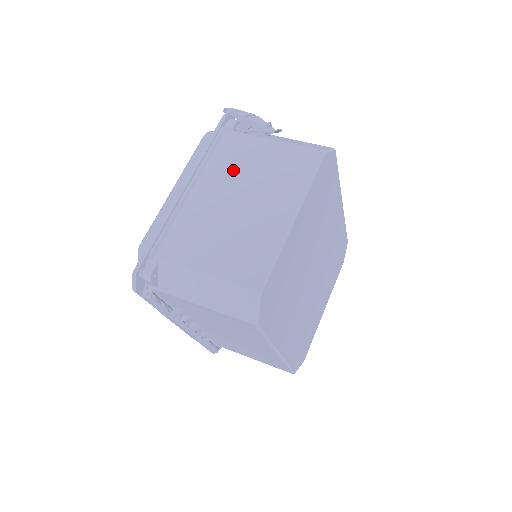
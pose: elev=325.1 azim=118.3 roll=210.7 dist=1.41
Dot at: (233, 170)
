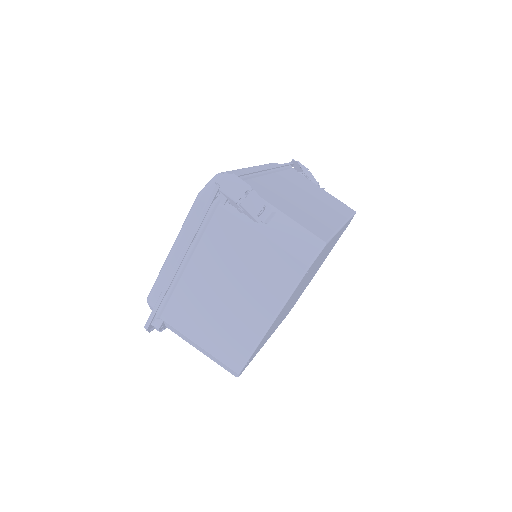
Dot at: (223, 257)
